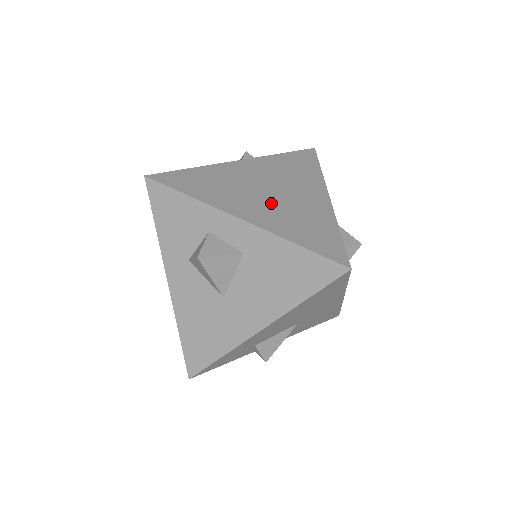
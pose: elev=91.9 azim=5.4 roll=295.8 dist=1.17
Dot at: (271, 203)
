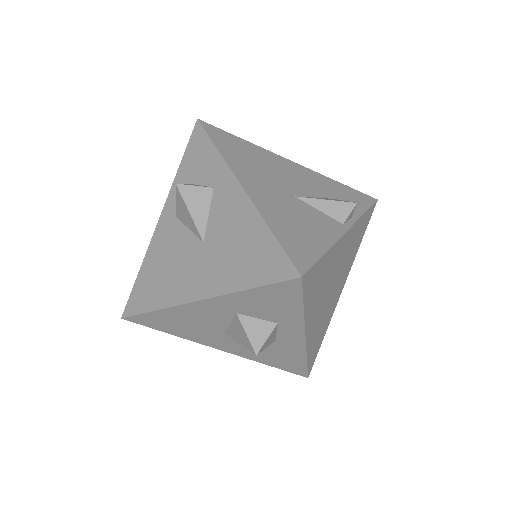
Dot at: (325, 308)
